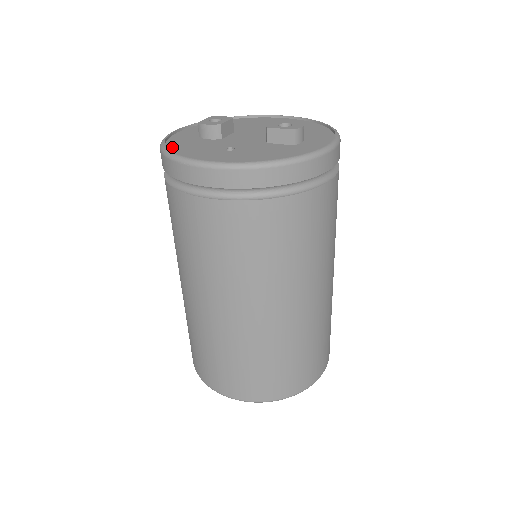
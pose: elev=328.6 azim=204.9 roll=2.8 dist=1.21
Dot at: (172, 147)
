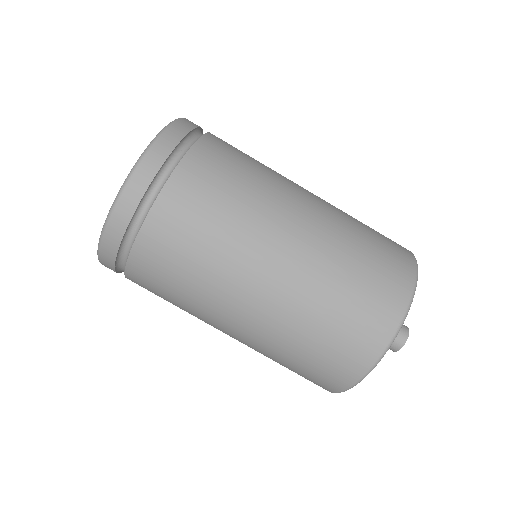
Dot at: occluded
